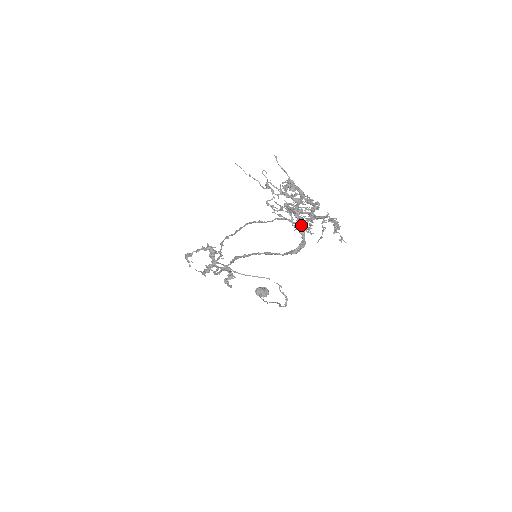
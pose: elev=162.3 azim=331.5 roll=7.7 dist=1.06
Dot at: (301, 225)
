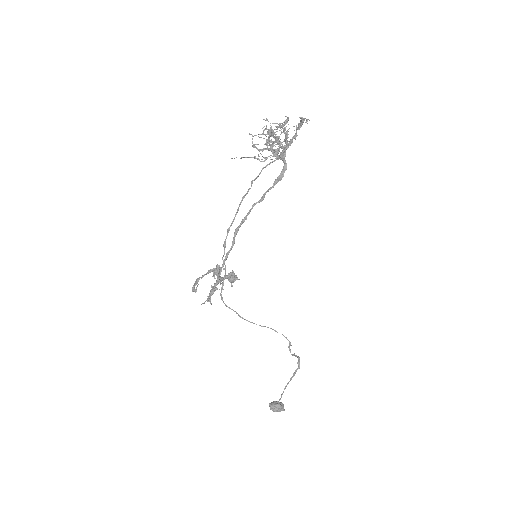
Dot at: (281, 155)
